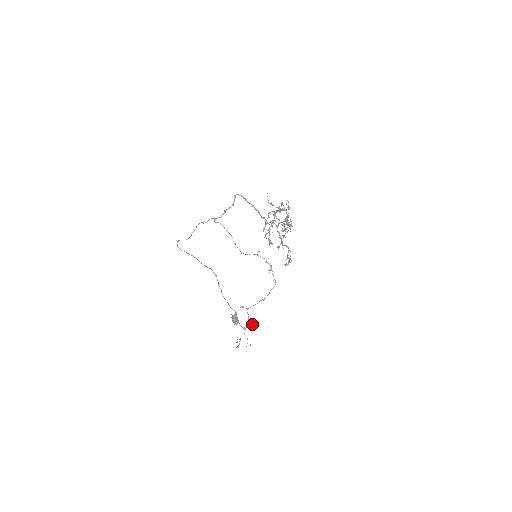
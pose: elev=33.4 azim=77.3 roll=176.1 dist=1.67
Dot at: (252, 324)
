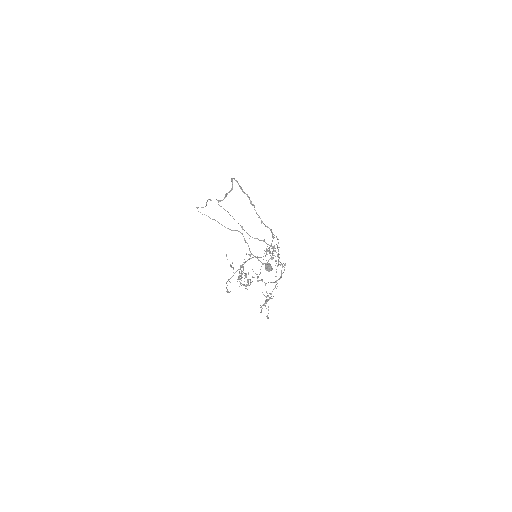
Dot at: occluded
